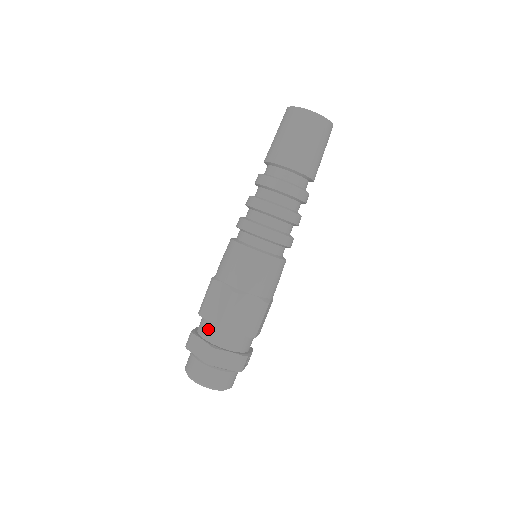
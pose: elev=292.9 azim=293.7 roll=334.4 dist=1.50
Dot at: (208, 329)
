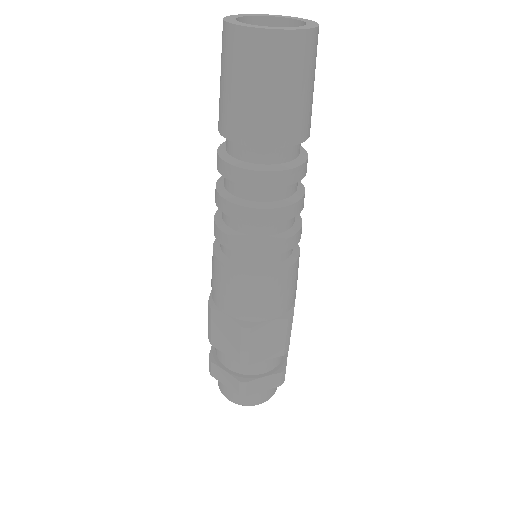
Dot at: (228, 359)
